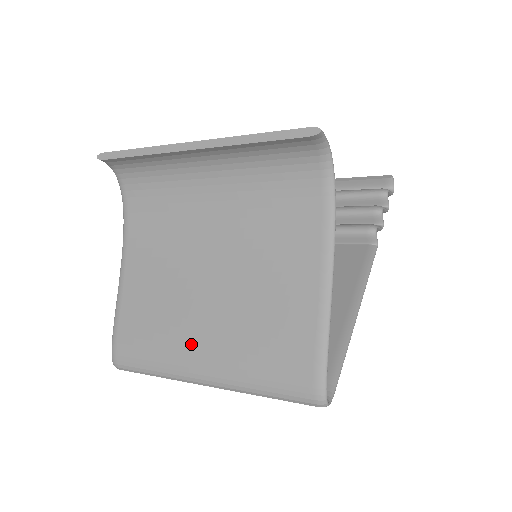
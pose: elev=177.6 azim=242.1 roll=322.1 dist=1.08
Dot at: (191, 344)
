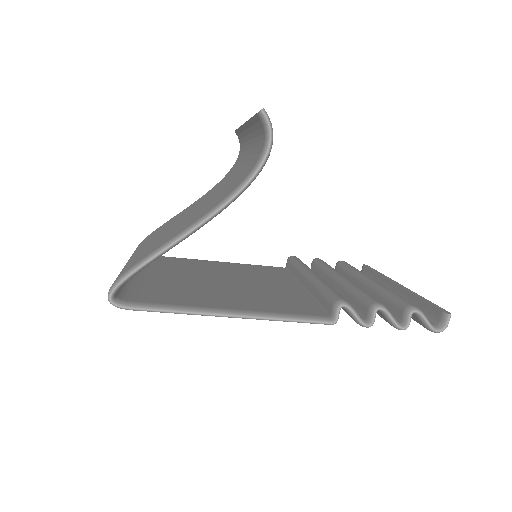
Dot at: (147, 242)
